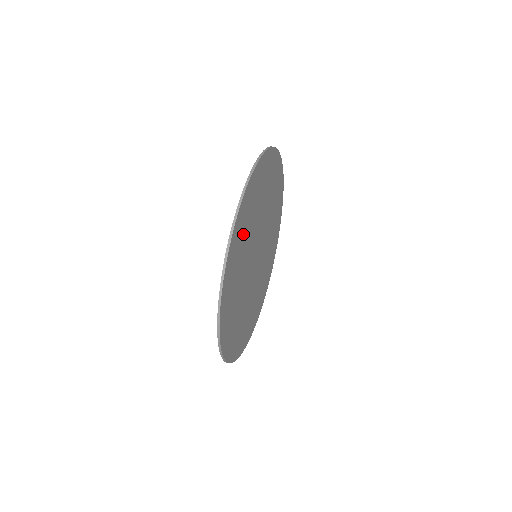
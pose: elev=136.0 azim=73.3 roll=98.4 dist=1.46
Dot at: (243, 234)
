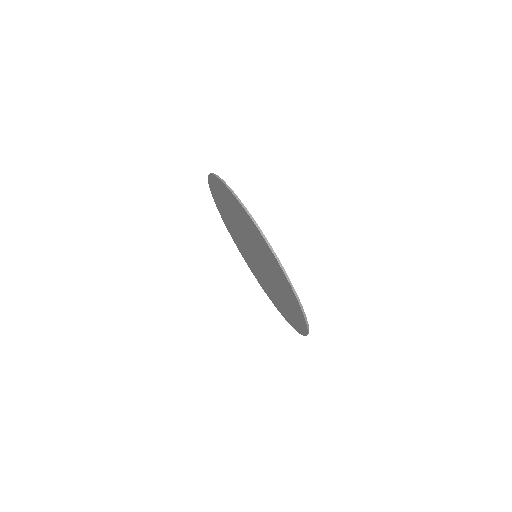
Dot at: occluded
